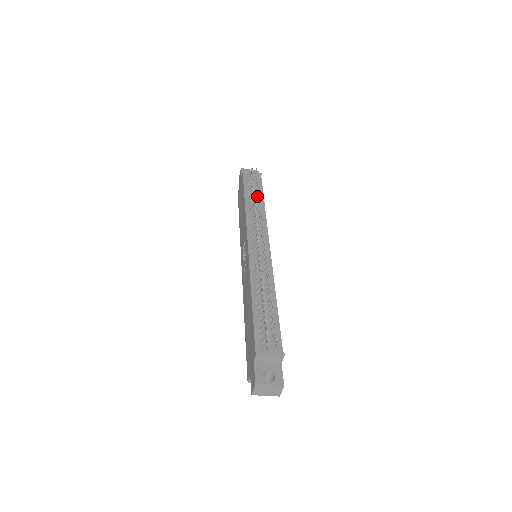
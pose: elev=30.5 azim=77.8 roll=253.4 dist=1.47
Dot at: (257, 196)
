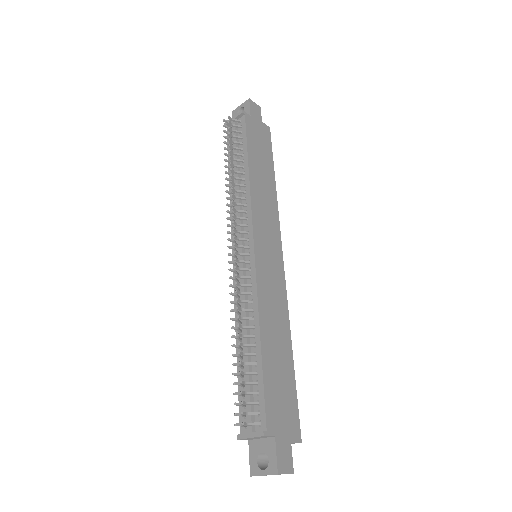
Dot at: occluded
